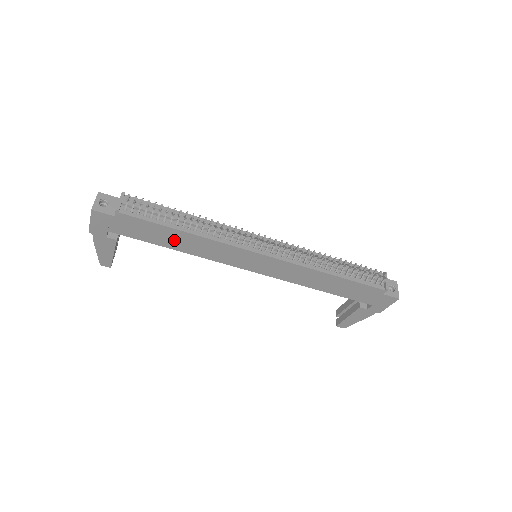
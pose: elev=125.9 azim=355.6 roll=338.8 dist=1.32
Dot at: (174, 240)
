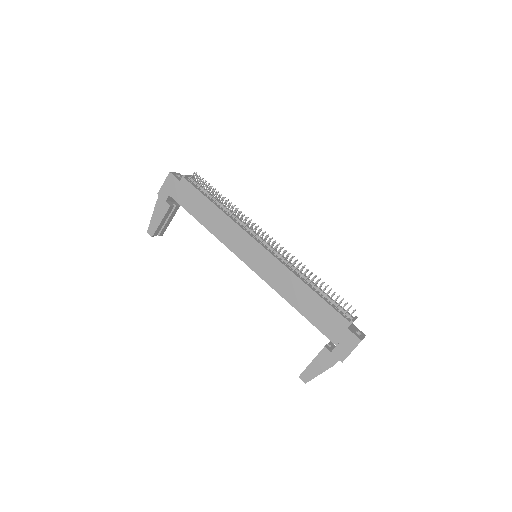
Dot at: (206, 214)
